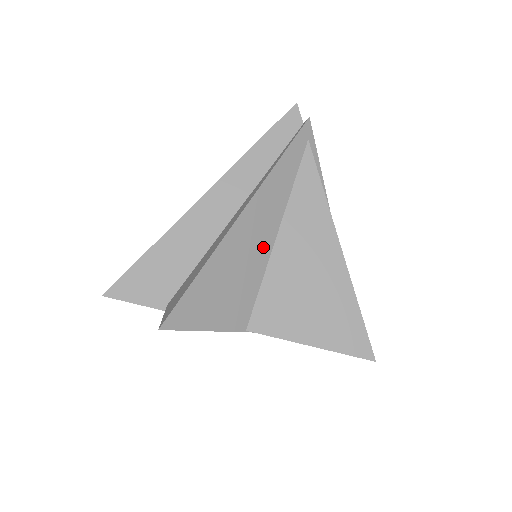
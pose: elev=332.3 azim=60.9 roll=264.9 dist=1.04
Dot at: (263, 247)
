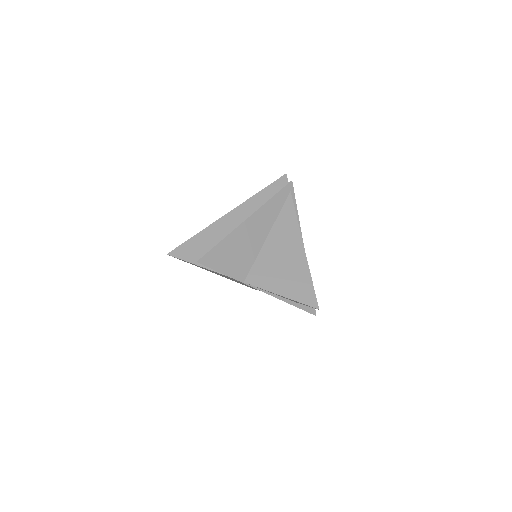
Dot at: (259, 239)
